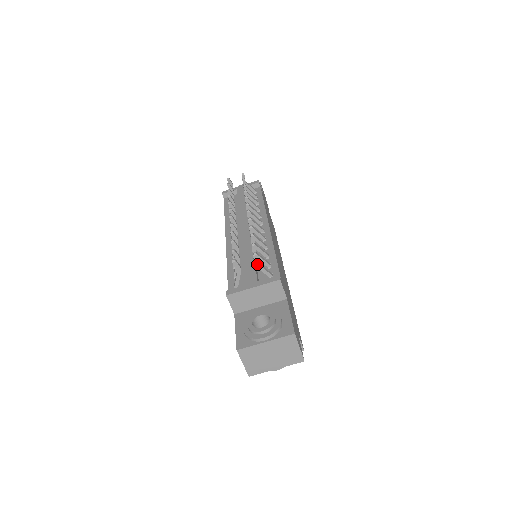
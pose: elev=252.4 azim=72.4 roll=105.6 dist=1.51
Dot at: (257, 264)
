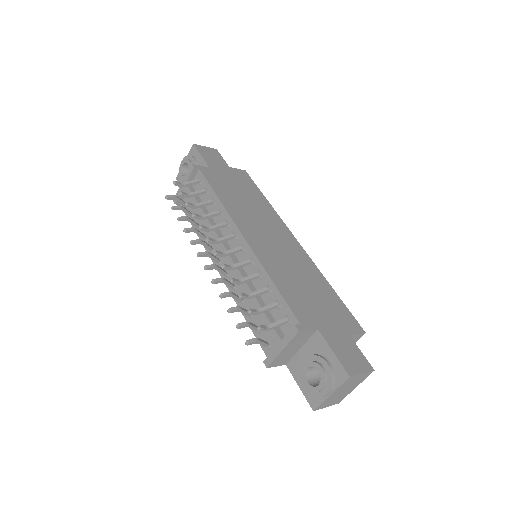
Dot at: (268, 329)
